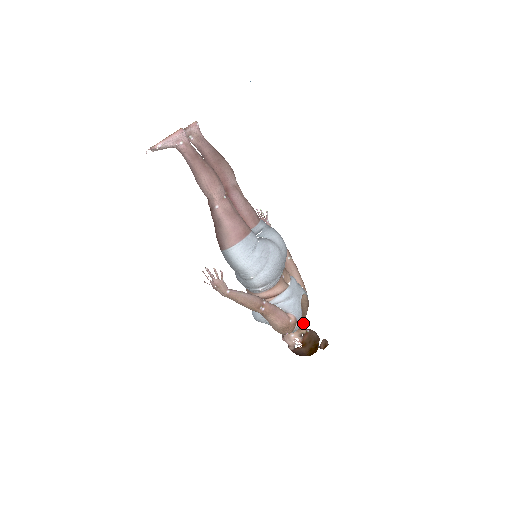
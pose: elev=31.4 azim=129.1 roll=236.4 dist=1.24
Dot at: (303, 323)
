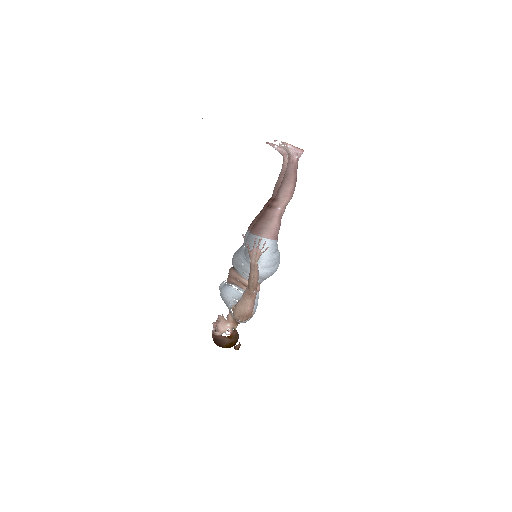
Dot at: occluded
